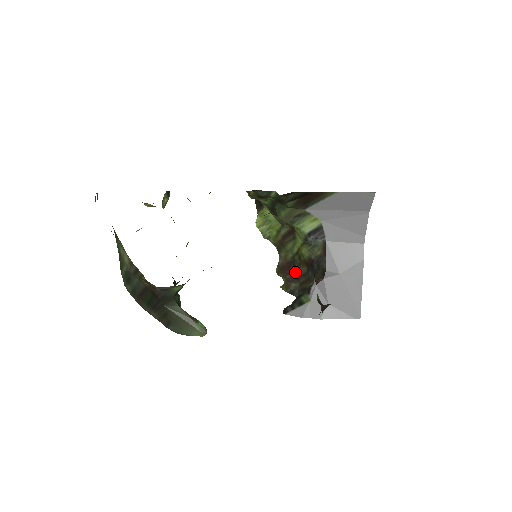
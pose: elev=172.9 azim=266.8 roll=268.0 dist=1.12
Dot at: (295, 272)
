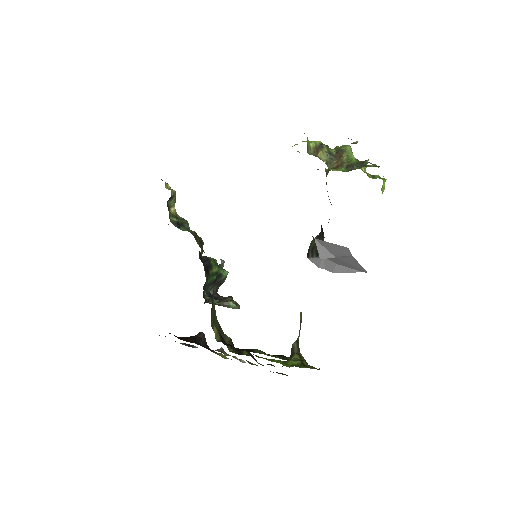
Dot at: occluded
